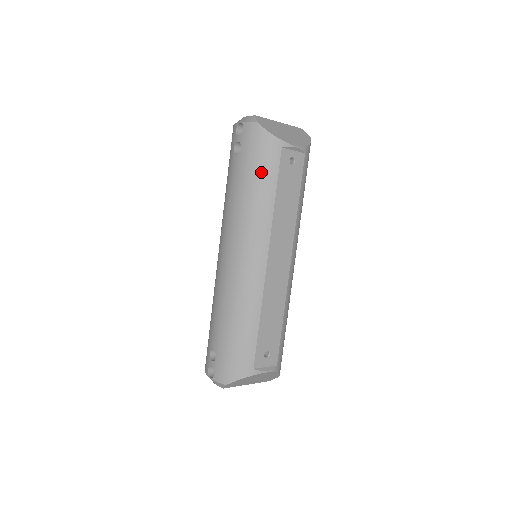
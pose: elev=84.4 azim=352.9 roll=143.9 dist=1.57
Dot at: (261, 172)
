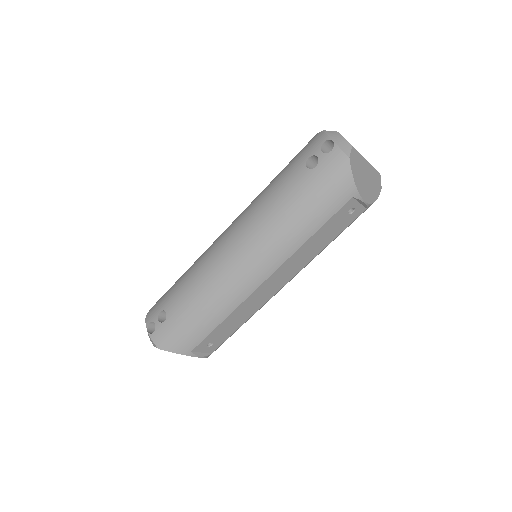
Dot at: (318, 206)
